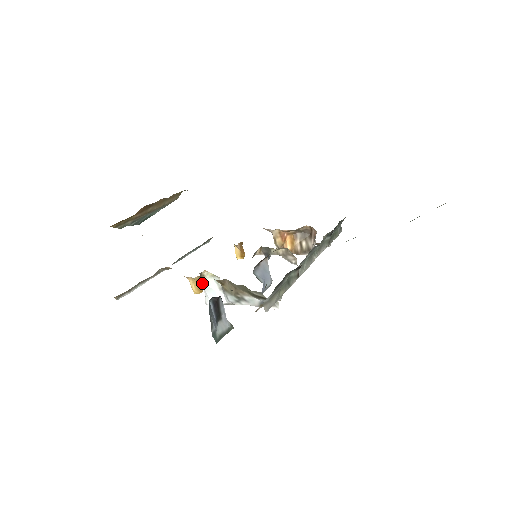
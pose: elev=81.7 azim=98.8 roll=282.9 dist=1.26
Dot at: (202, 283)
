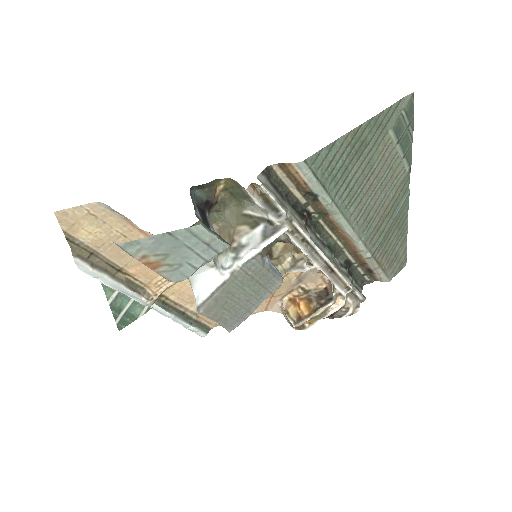
Dot at: (190, 278)
